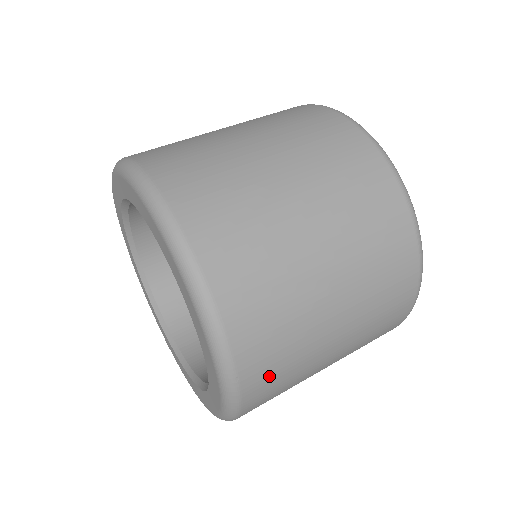
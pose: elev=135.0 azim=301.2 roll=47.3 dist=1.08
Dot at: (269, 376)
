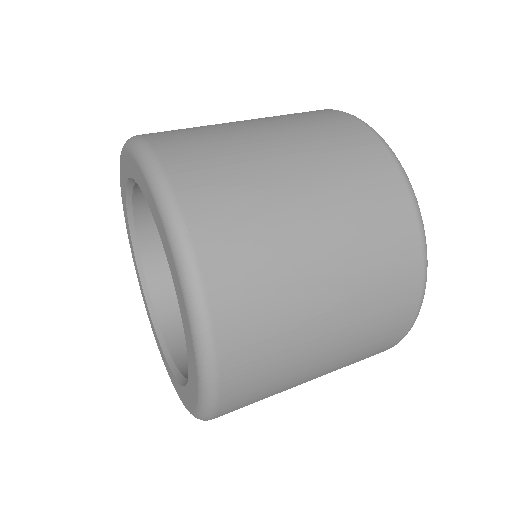
Dot at: (232, 248)
